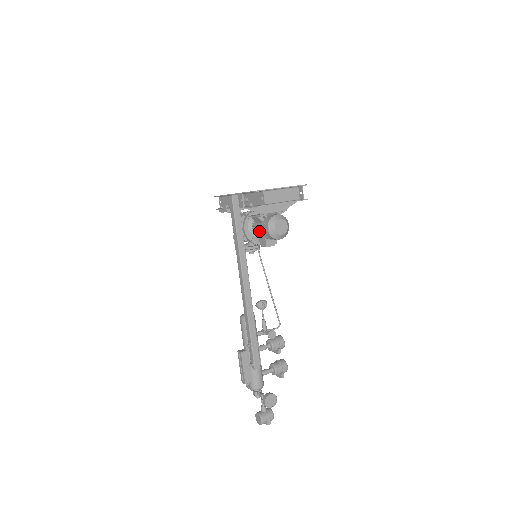
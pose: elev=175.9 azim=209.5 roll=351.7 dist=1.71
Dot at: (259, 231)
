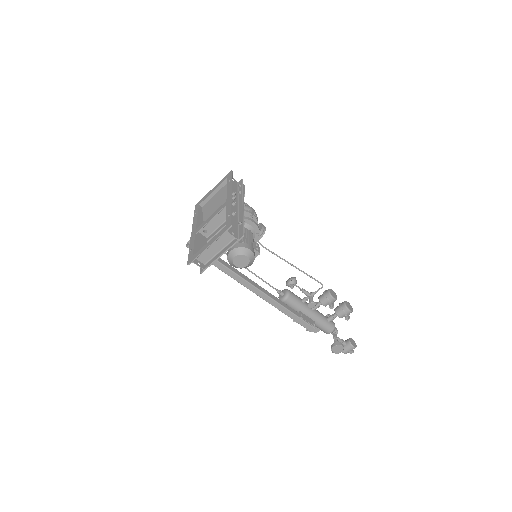
Dot at: occluded
